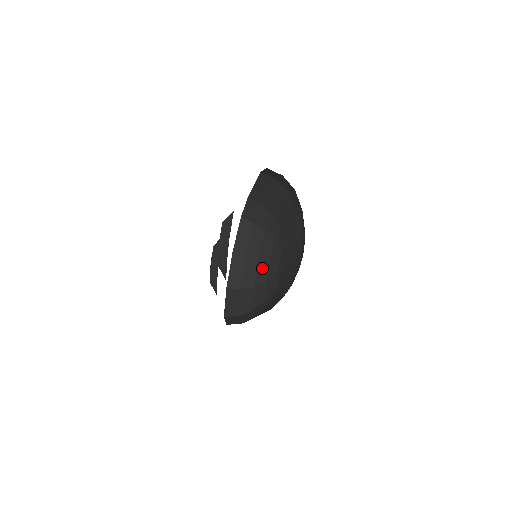
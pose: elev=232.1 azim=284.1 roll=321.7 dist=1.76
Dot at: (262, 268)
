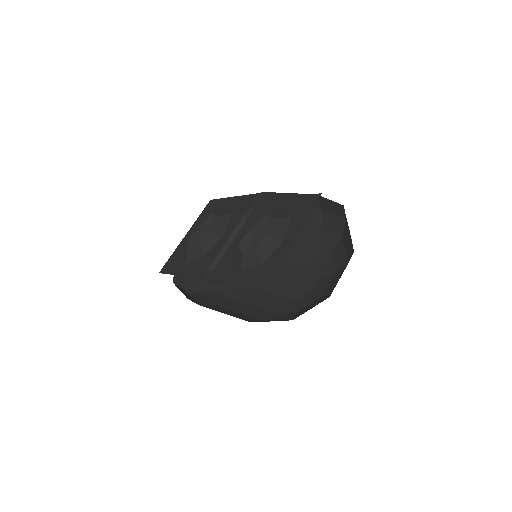
Dot at: (222, 255)
